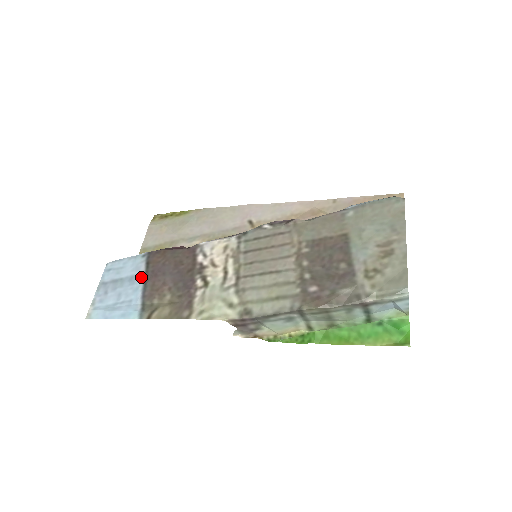
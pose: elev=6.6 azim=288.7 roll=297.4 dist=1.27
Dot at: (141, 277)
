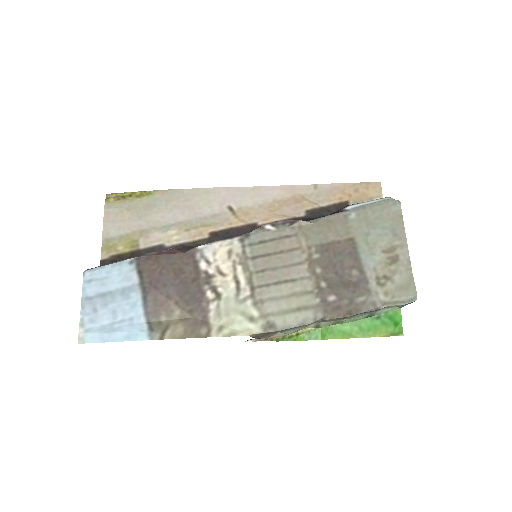
Dot at: (136, 290)
